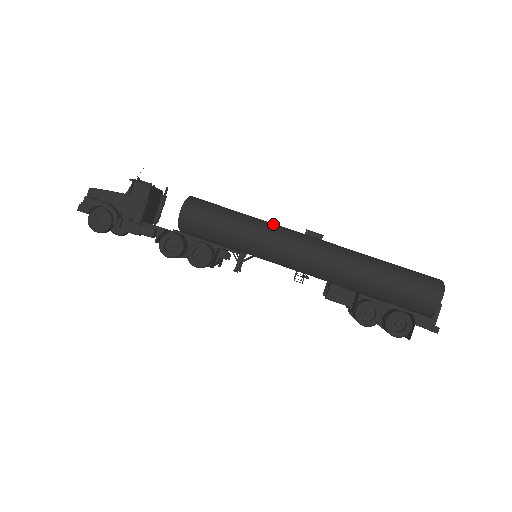
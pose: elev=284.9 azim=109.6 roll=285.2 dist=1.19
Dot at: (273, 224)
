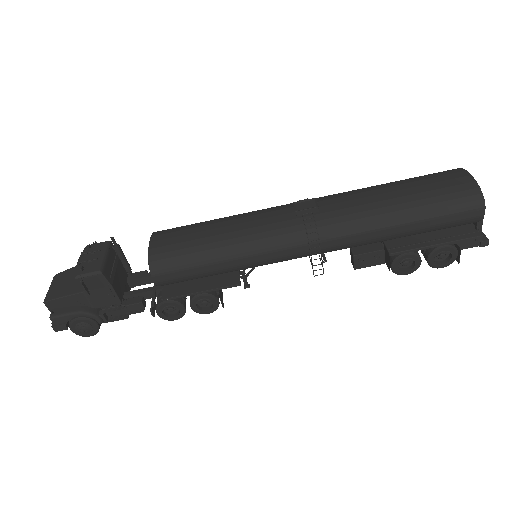
Dot at: (257, 230)
